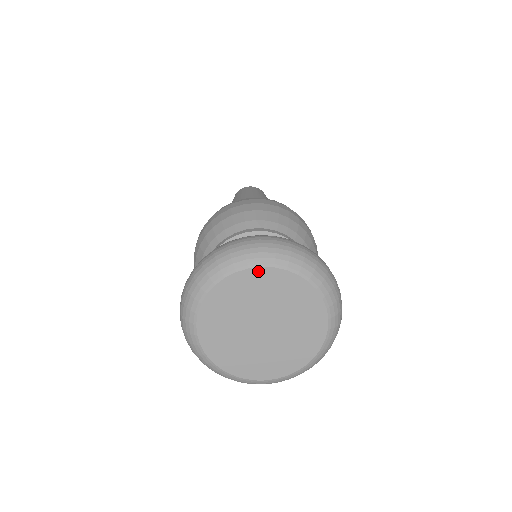
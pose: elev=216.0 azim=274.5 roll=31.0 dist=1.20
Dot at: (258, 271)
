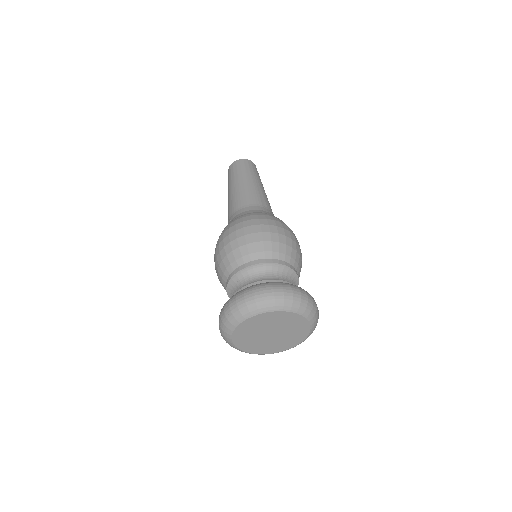
Dot at: (238, 329)
